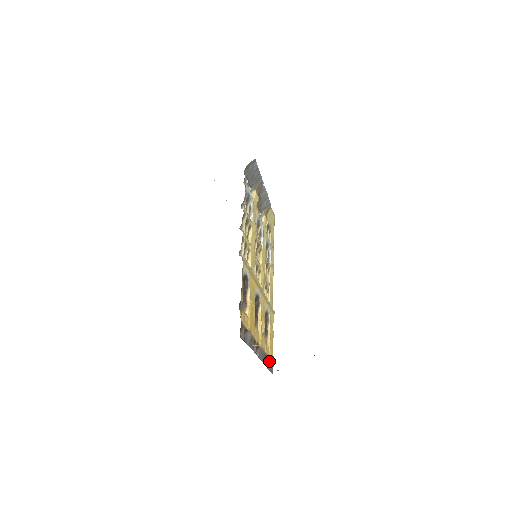
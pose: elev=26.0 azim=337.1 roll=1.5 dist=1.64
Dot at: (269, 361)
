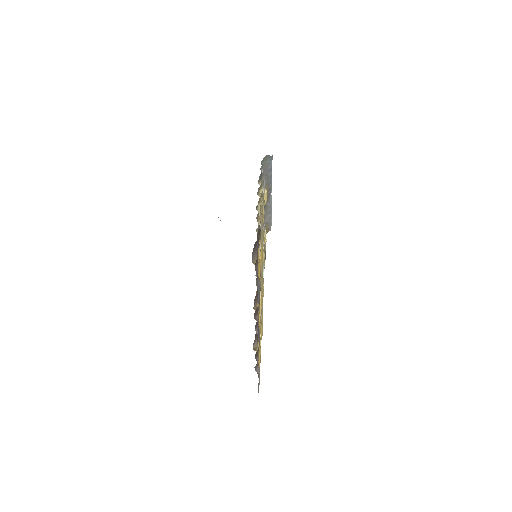
Dot at: (259, 368)
